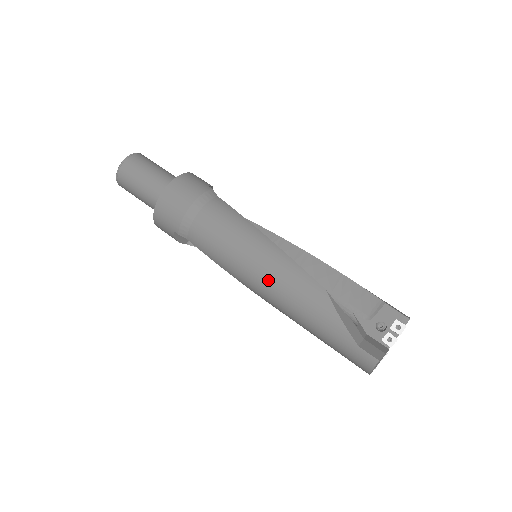
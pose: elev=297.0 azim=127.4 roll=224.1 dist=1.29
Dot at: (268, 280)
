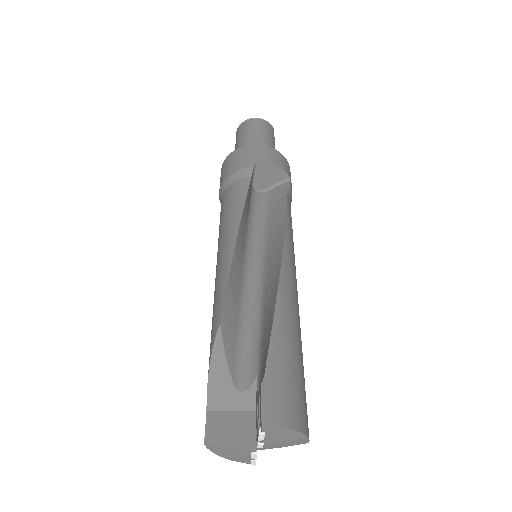
Dot at: occluded
